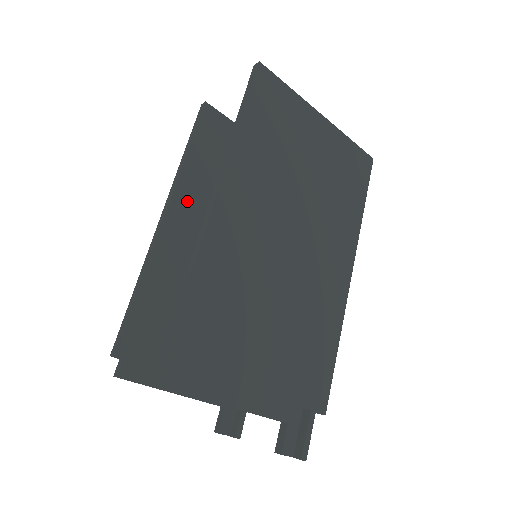
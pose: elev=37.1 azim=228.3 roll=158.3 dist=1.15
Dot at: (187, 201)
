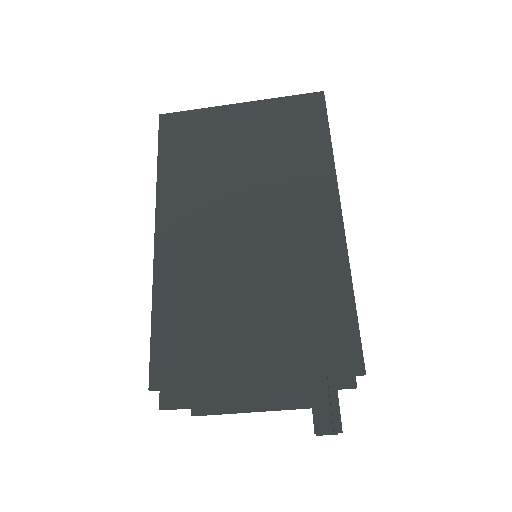
Dot at: occluded
